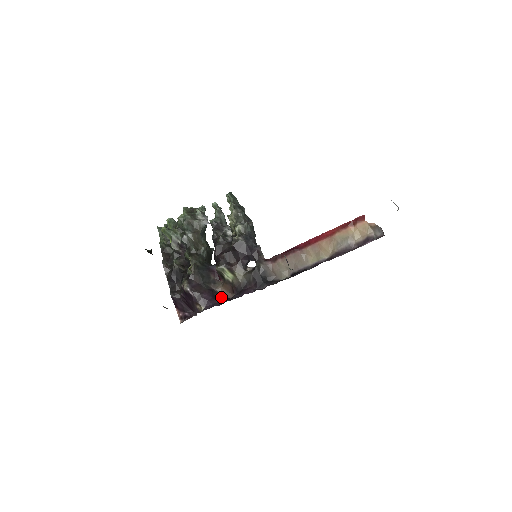
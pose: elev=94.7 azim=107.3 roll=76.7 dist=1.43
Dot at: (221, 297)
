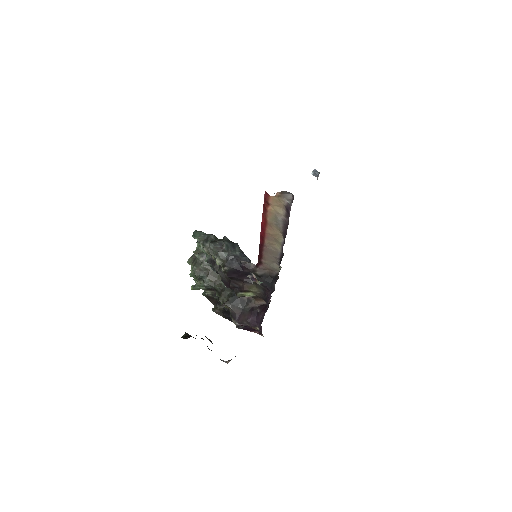
Dot at: (262, 309)
